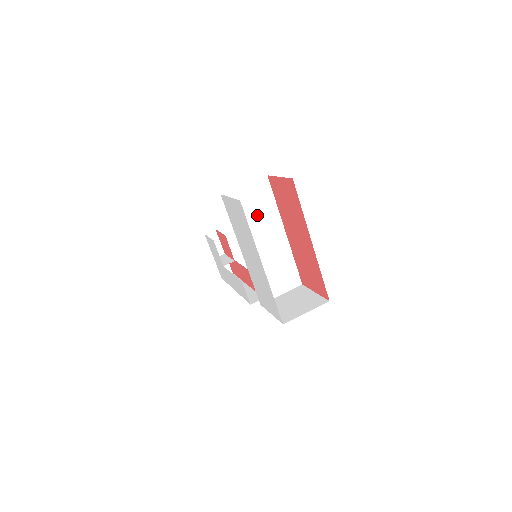
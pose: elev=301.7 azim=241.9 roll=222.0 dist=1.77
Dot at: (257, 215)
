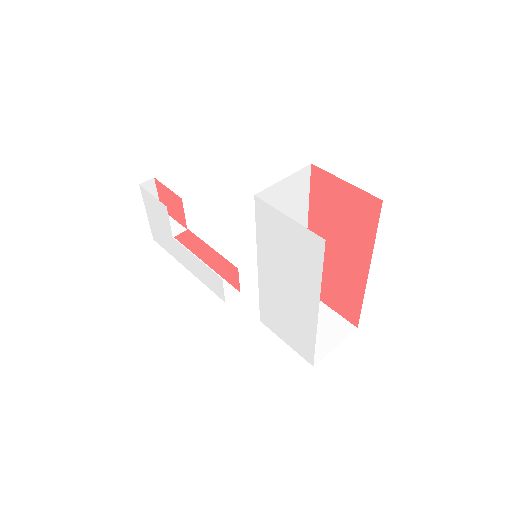
Dot at: occluded
